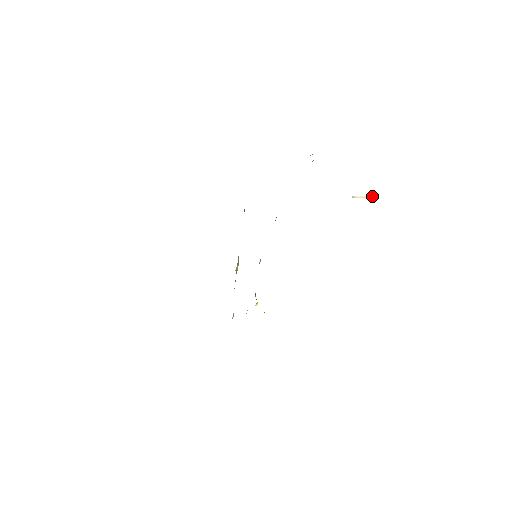
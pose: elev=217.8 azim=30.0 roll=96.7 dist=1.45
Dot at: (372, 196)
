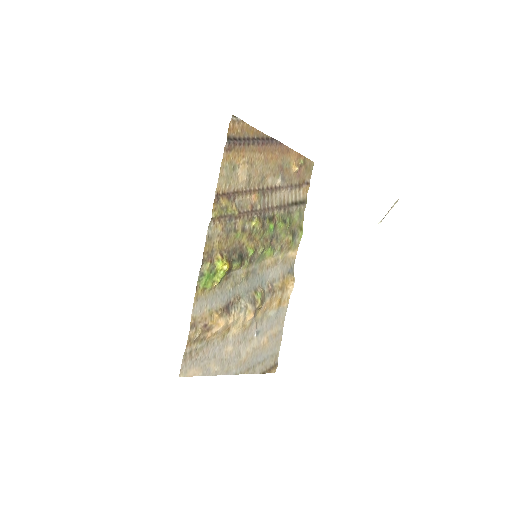
Dot at: (394, 203)
